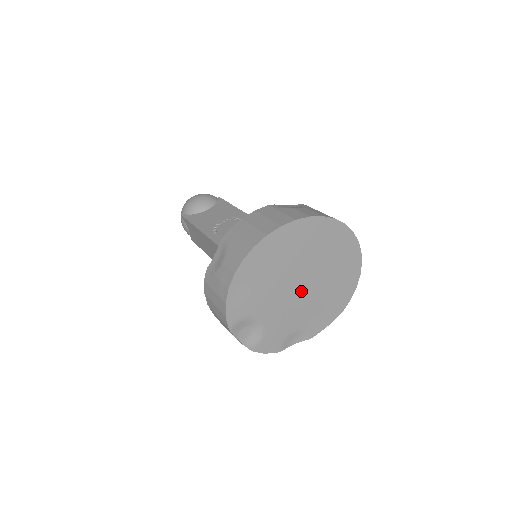
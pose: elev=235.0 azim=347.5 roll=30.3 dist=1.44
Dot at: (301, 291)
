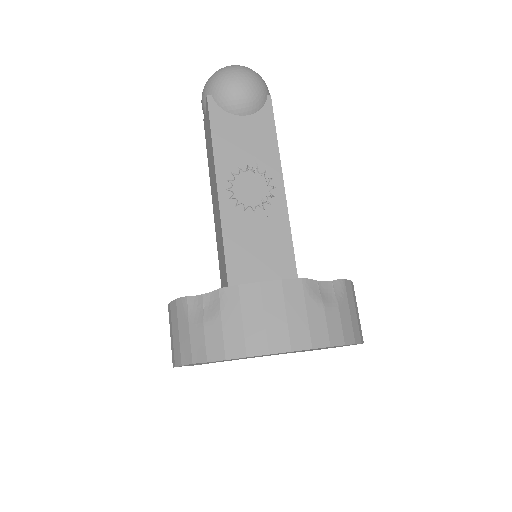
Dot at: (270, 355)
